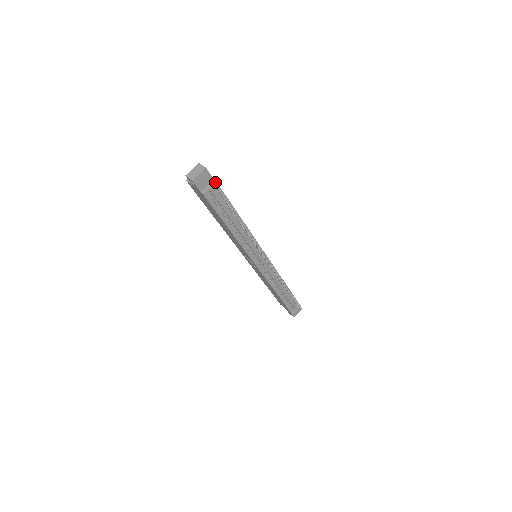
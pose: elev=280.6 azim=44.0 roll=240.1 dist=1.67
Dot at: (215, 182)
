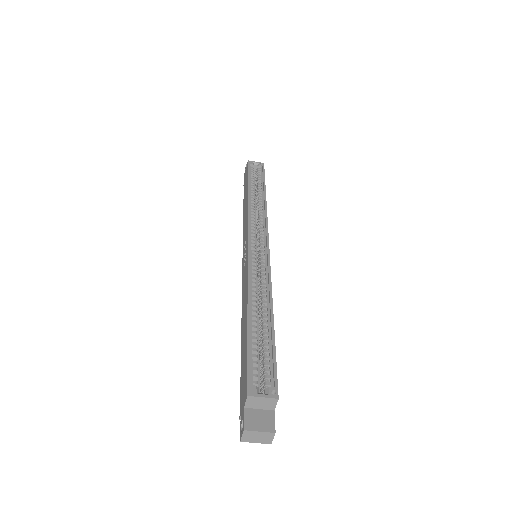
Dot at: occluded
